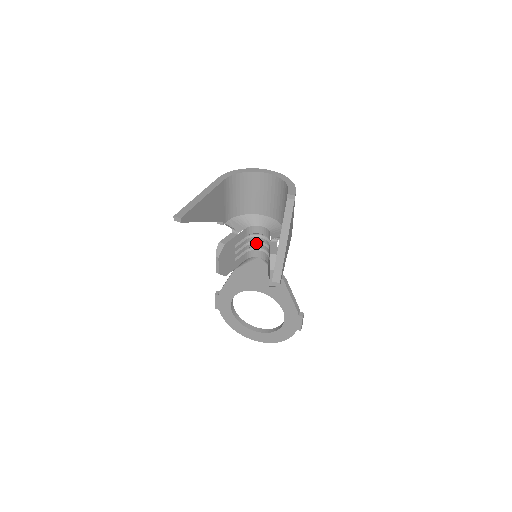
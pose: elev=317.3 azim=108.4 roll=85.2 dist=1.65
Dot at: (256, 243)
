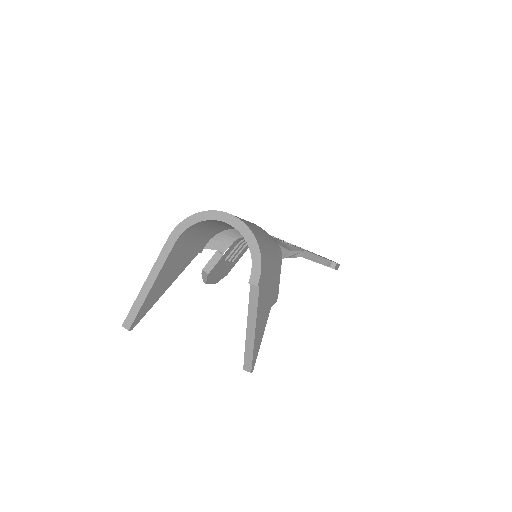
Dot at: occluded
